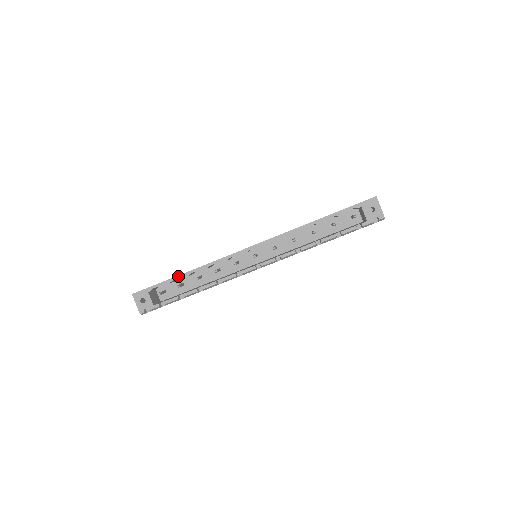
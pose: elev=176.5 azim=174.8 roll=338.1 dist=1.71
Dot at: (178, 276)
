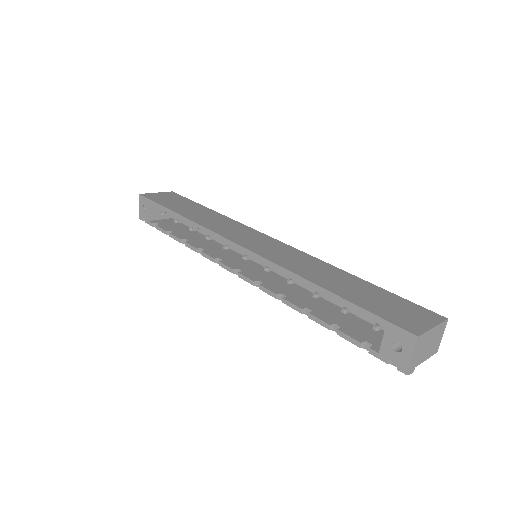
Dot at: (173, 212)
